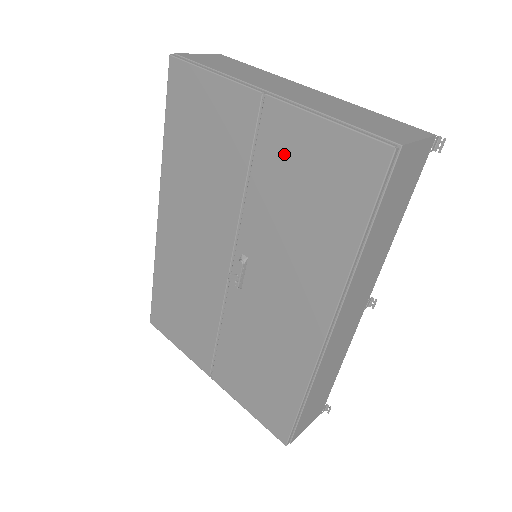
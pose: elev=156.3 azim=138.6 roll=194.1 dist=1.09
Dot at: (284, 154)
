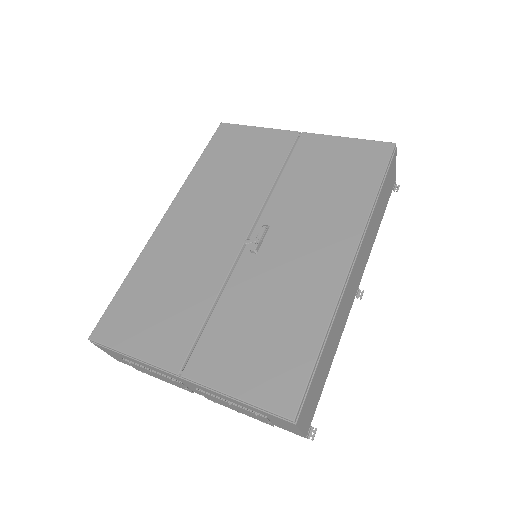
Dot at: (315, 157)
